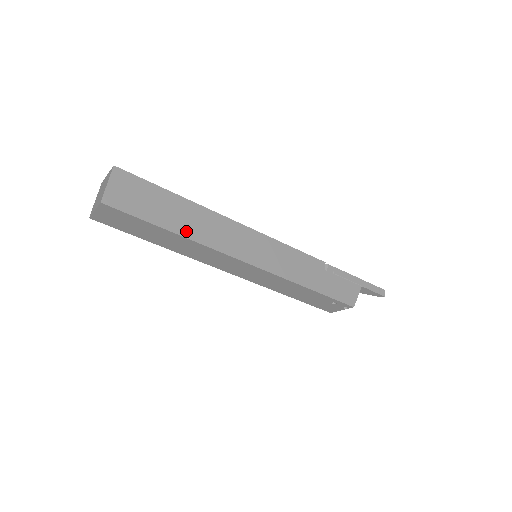
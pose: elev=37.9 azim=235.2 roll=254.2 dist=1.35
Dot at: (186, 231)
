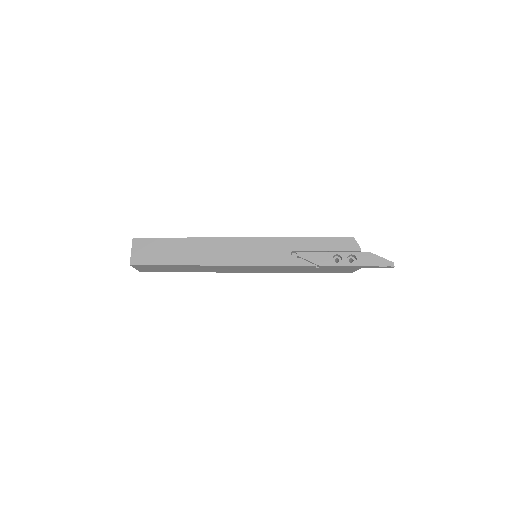
Dot at: (193, 271)
